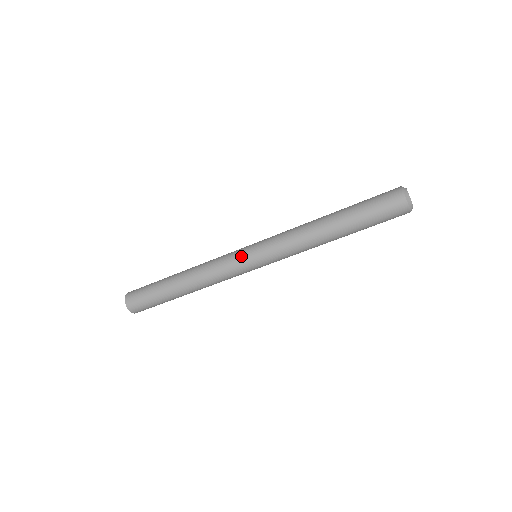
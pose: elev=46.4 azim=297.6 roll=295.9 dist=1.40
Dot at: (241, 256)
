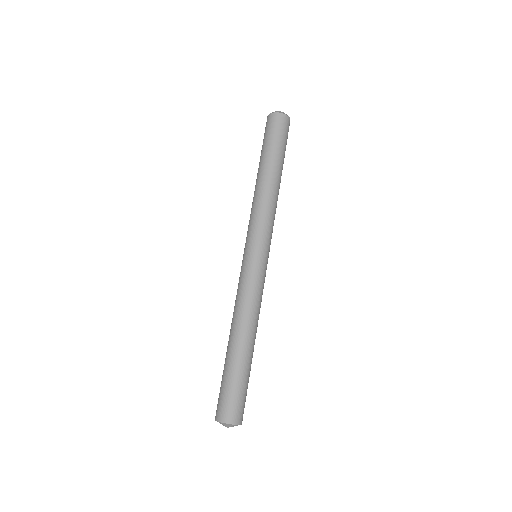
Dot at: (245, 263)
